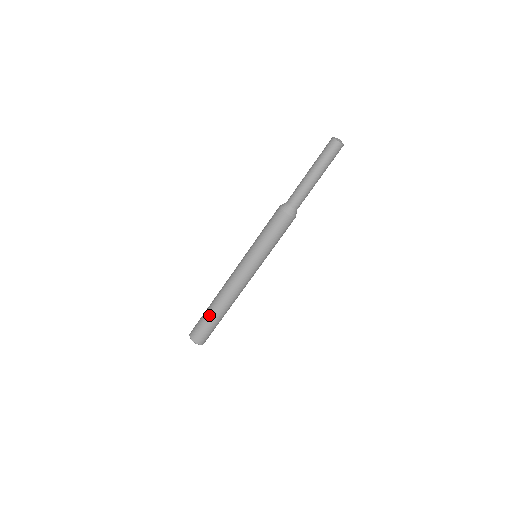
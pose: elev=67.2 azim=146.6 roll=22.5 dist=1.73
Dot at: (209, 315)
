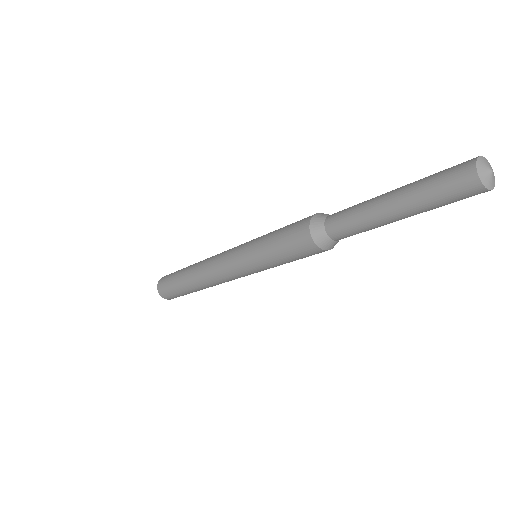
Dot at: (185, 291)
